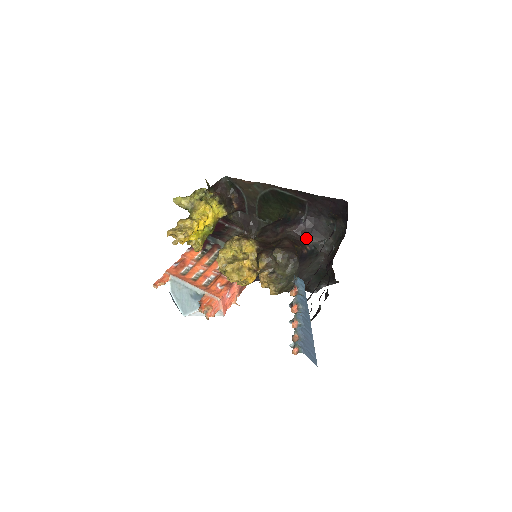
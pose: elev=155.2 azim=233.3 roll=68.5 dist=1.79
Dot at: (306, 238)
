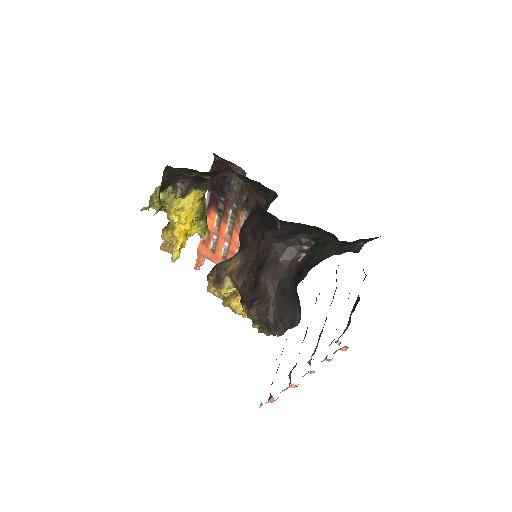
Dot at: (296, 238)
